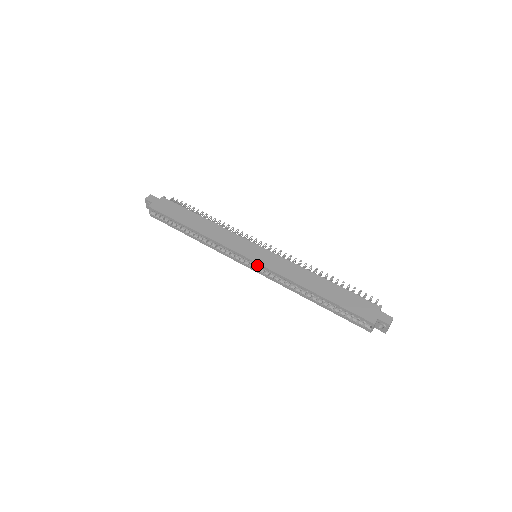
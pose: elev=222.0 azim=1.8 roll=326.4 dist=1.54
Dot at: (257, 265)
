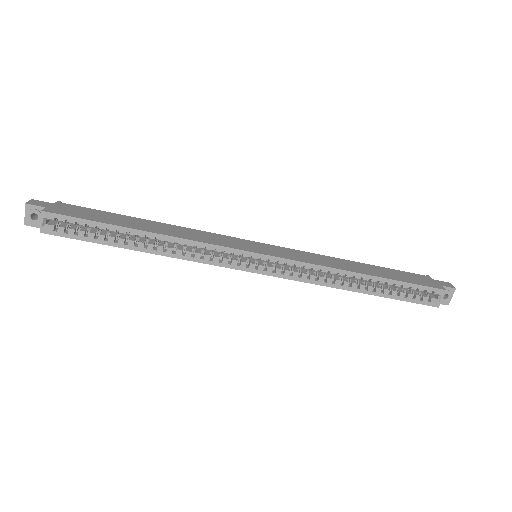
Dot at: (273, 261)
